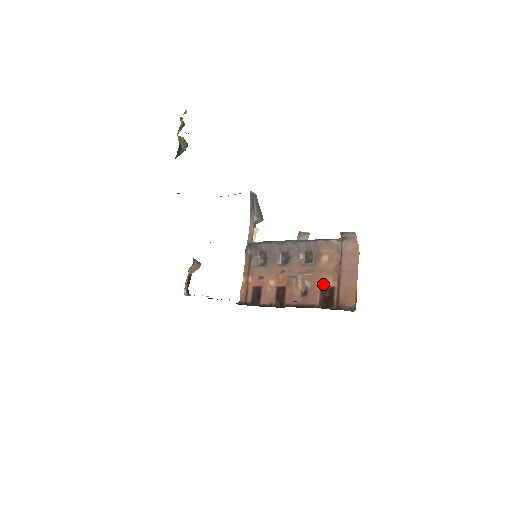
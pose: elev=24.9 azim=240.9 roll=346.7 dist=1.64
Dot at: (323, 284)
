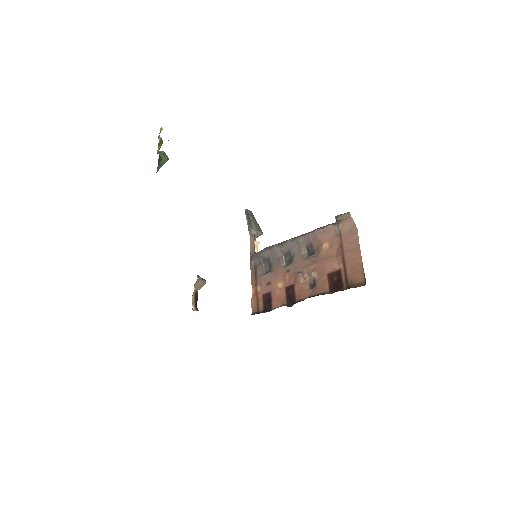
Dot at: (329, 270)
